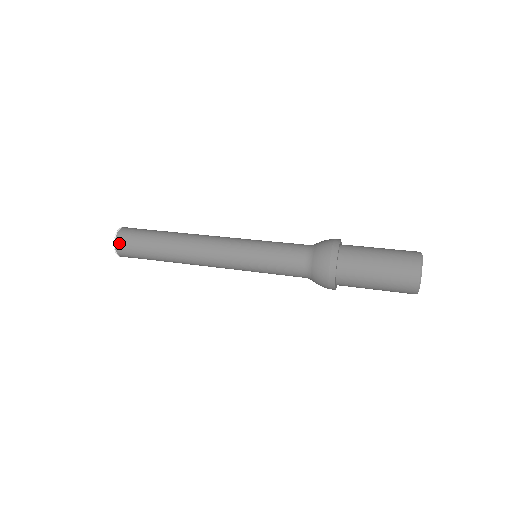
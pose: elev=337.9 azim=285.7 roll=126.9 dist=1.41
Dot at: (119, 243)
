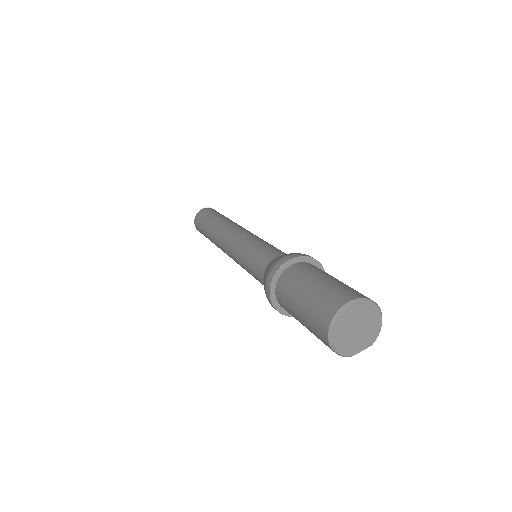
Dot at: (200, 212)
